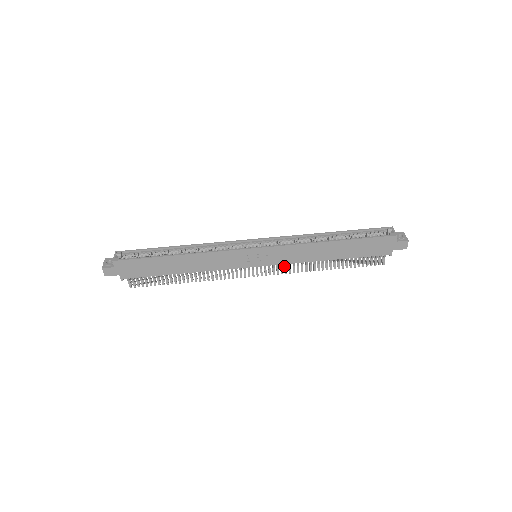
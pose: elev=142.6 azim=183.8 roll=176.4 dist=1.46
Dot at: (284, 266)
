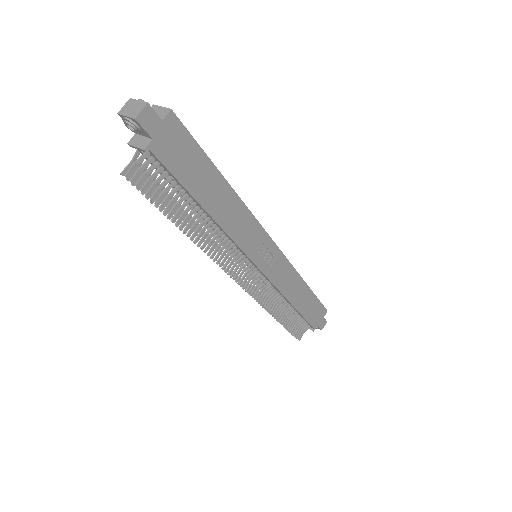
Dot at: (256, 290)
